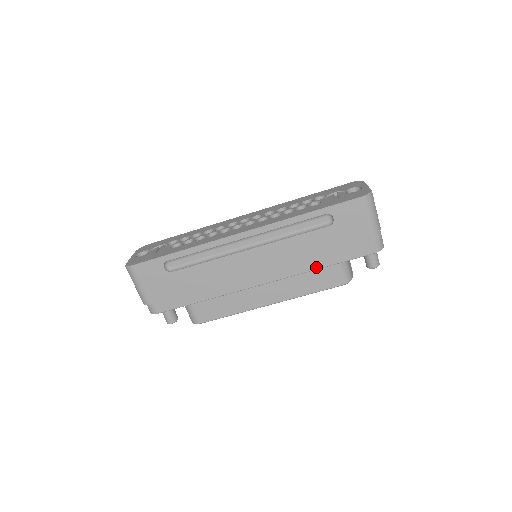
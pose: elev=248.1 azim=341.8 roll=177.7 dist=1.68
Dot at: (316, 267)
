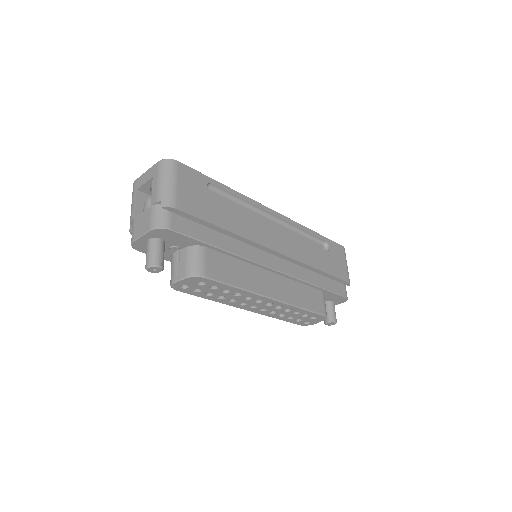
Dot at: (313, 282)
